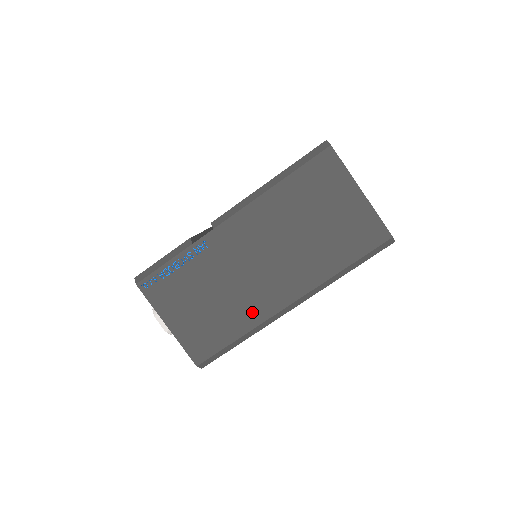
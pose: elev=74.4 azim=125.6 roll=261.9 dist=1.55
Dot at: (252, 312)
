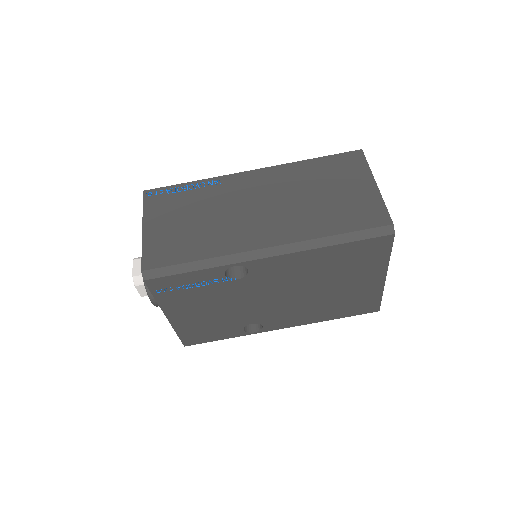
Dot at: (226, 242)
